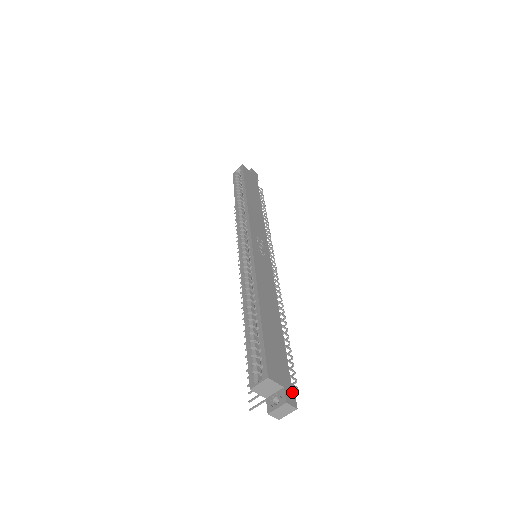
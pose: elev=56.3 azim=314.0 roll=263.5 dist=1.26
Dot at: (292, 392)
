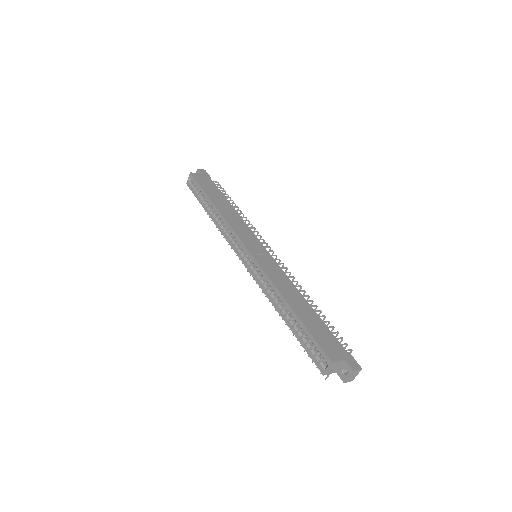
Dot at: (352, 359)
